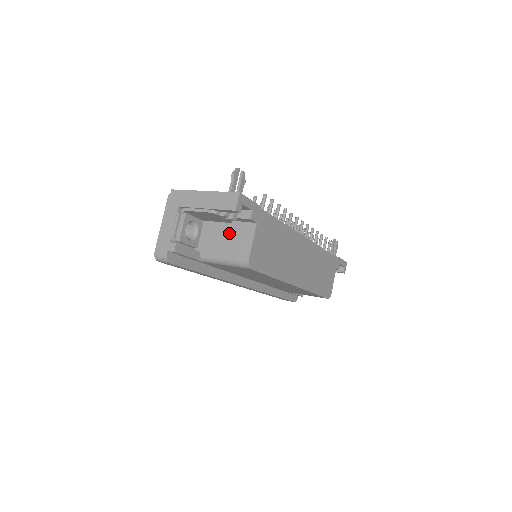
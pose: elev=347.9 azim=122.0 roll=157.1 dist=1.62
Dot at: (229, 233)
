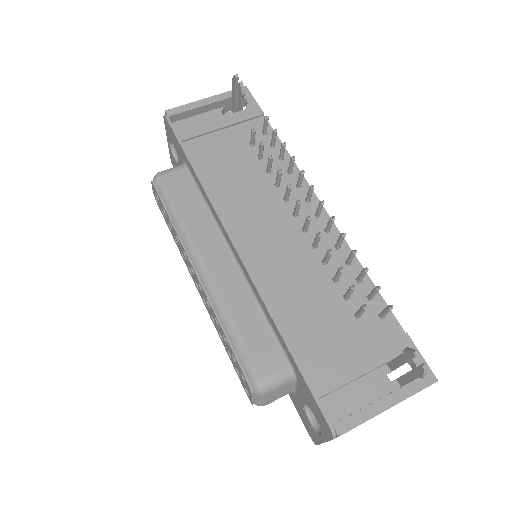
Dot at: occluded
